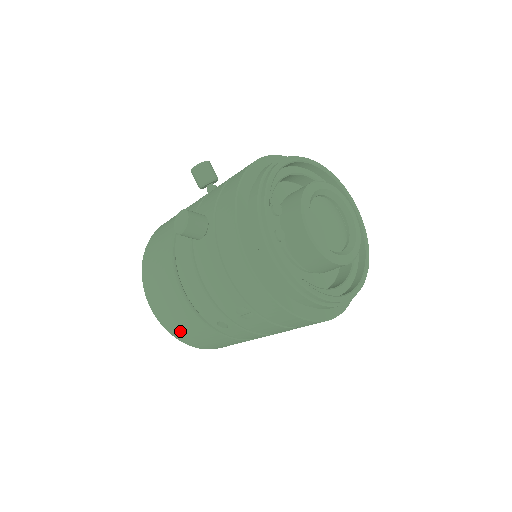
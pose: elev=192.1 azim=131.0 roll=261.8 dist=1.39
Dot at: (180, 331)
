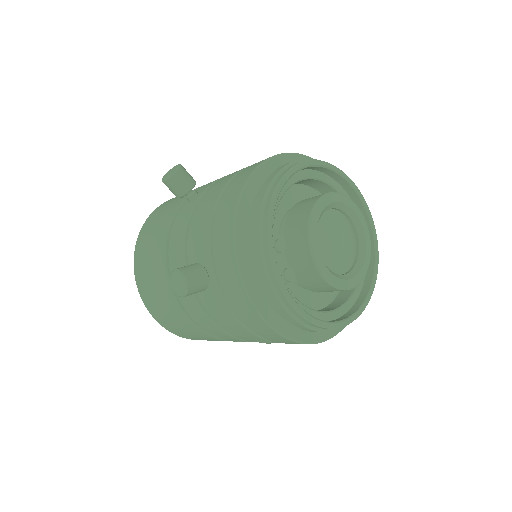
Dot at: (195, 338)
